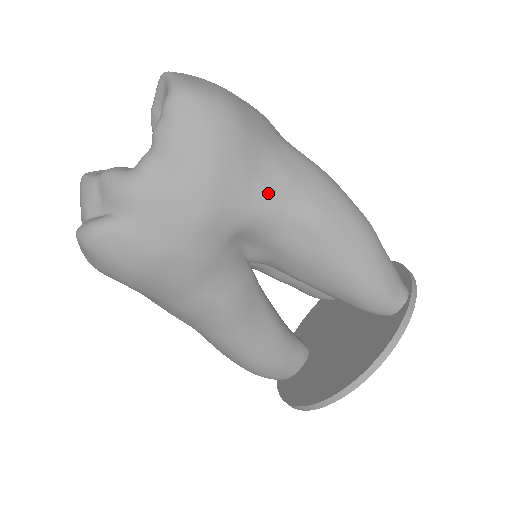
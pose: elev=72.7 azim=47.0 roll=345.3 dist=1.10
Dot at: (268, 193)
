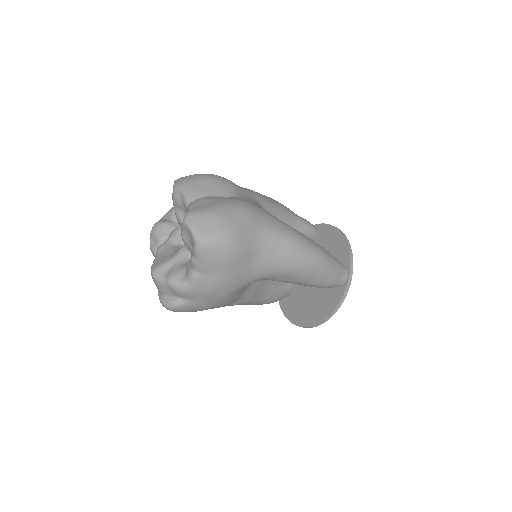
Dot at: (262, 270)
